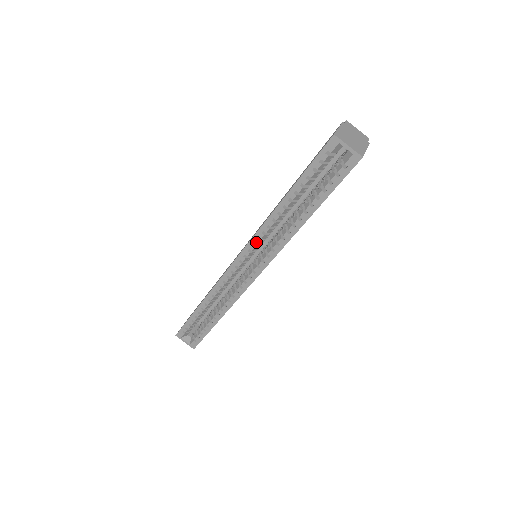
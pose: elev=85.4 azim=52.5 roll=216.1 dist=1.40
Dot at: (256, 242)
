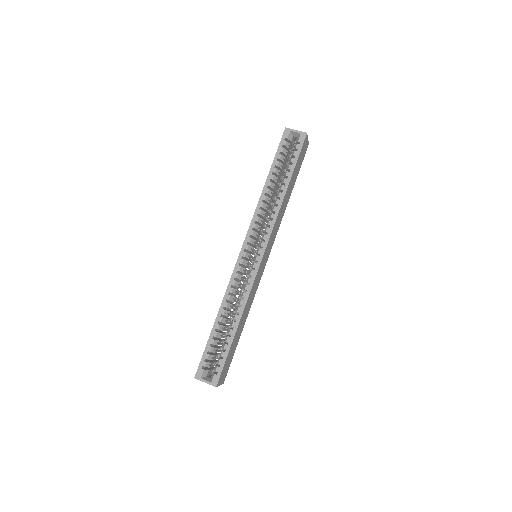
Dot at: (254, 226)
